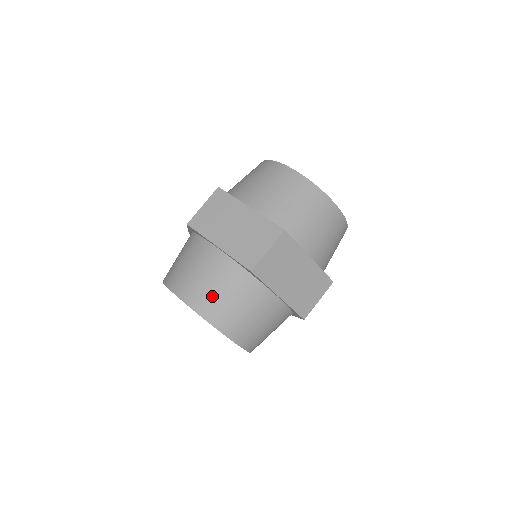
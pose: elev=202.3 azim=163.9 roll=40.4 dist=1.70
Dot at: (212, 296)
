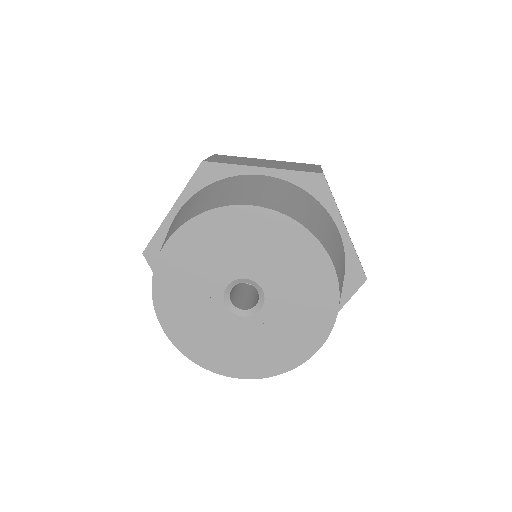
Dot at: (190, 210)
